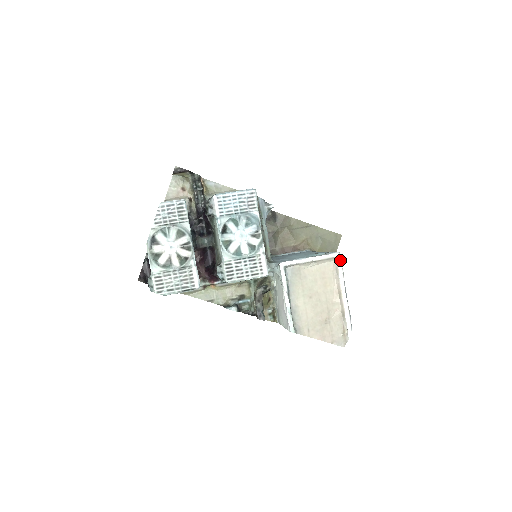
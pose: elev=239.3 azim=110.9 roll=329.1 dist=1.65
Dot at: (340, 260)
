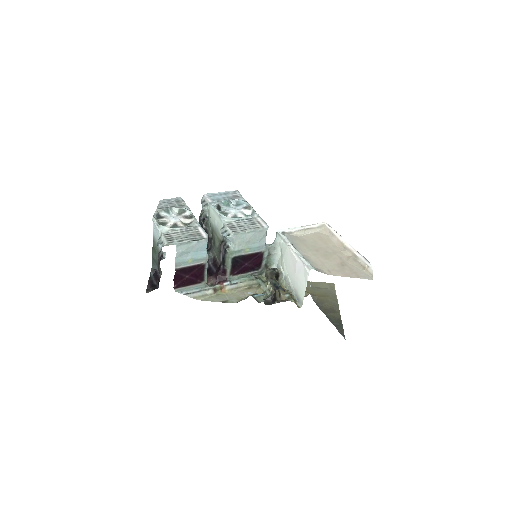
Dot at: (329, 226)
